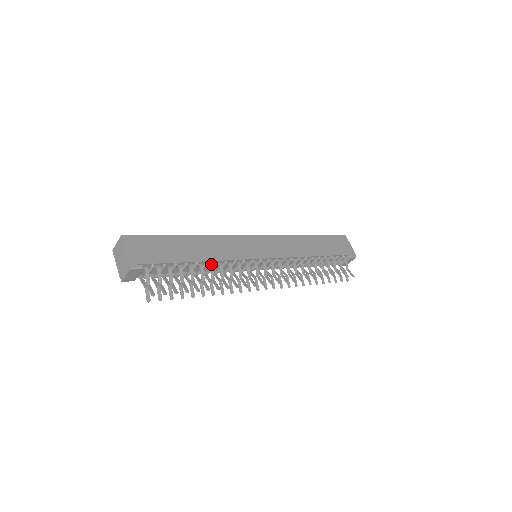
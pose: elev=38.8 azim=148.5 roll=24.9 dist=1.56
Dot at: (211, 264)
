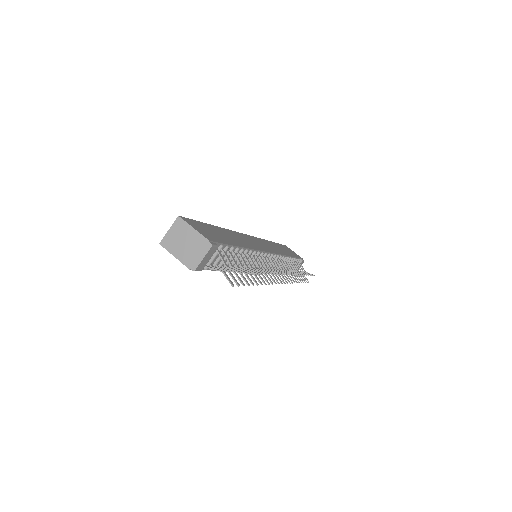
Dot at: (247, 253)
